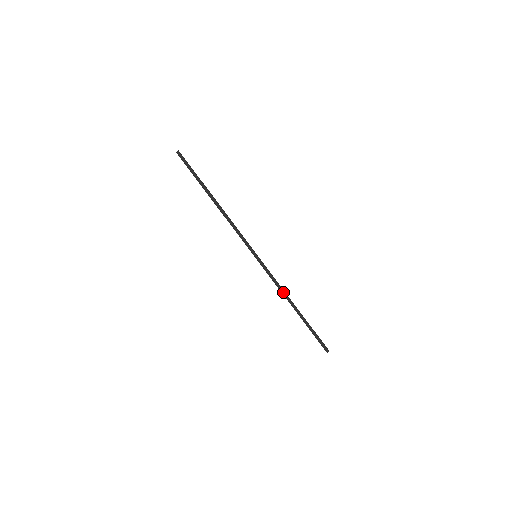
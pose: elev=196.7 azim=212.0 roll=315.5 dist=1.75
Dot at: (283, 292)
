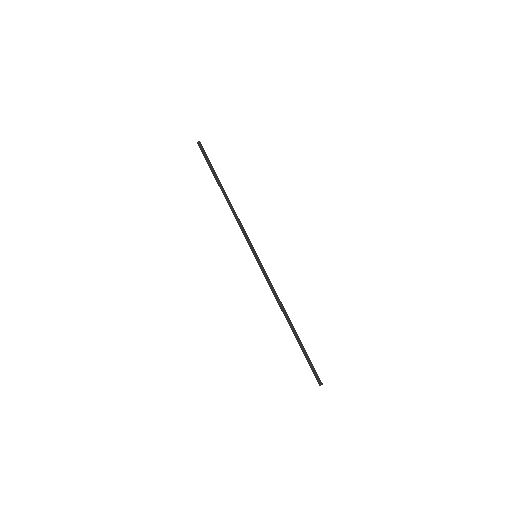
Dot at: (279, 300)
